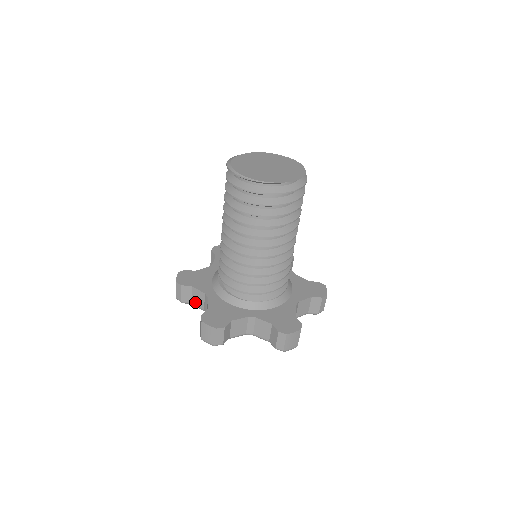
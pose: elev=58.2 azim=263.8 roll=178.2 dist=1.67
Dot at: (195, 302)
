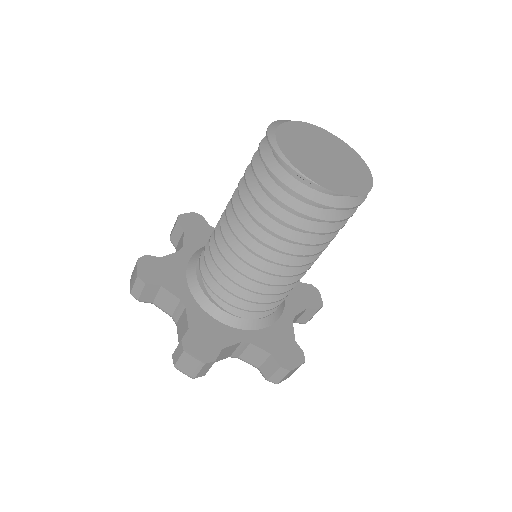
Dot at: (160, 304)
